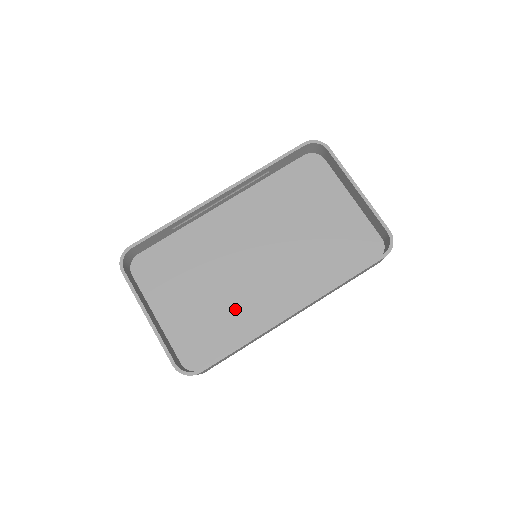
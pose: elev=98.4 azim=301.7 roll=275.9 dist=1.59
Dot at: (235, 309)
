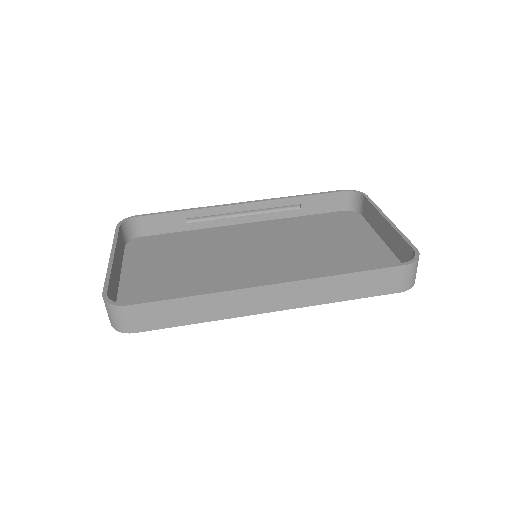
Dot at: (207, 289)
